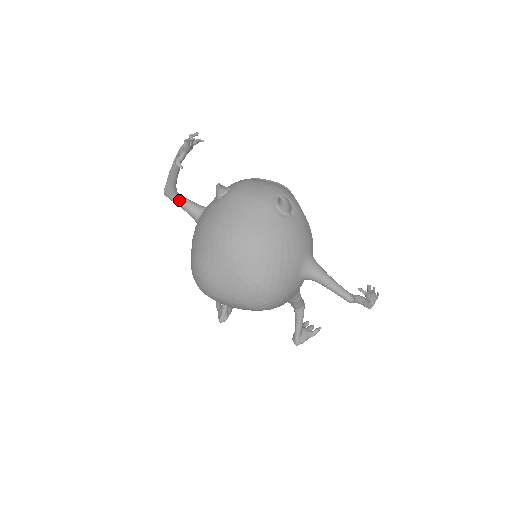
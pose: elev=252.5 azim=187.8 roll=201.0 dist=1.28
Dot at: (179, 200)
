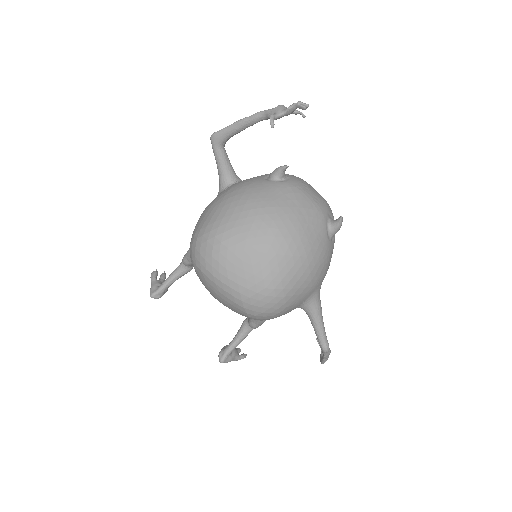
Dot at: (222, 153)
